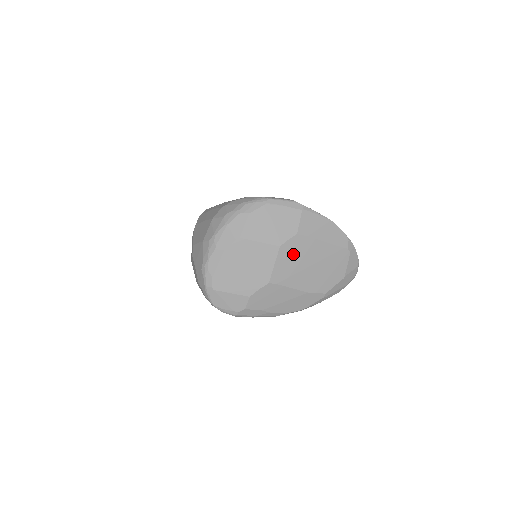
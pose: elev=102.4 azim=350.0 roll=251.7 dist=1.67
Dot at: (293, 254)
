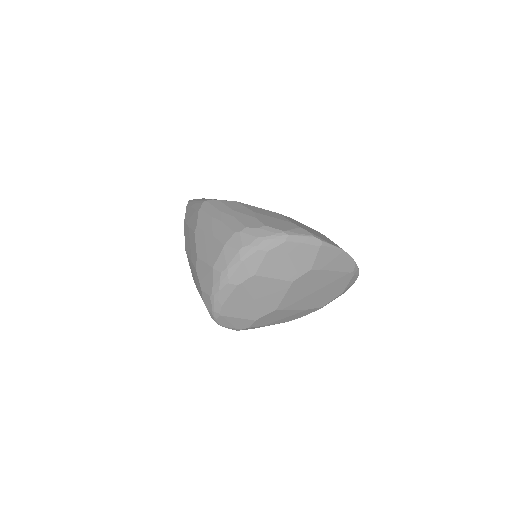
Dot at: (303, 285)
